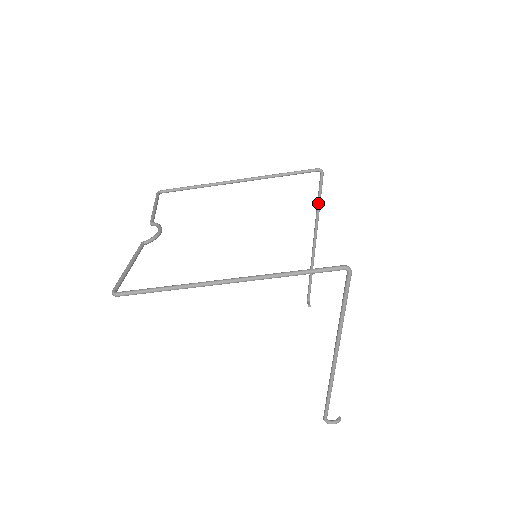
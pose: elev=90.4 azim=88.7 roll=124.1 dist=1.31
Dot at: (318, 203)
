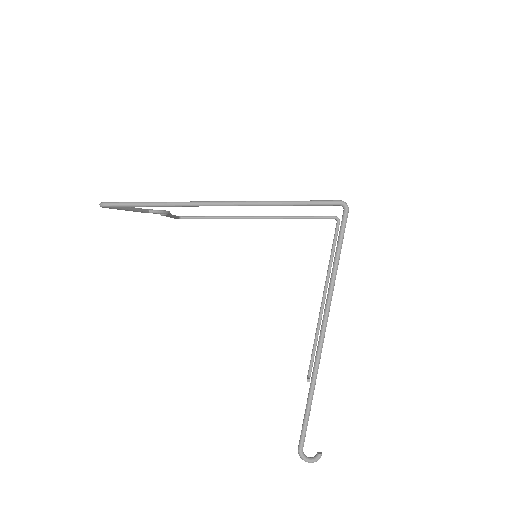
Dot at: (331, 253)
